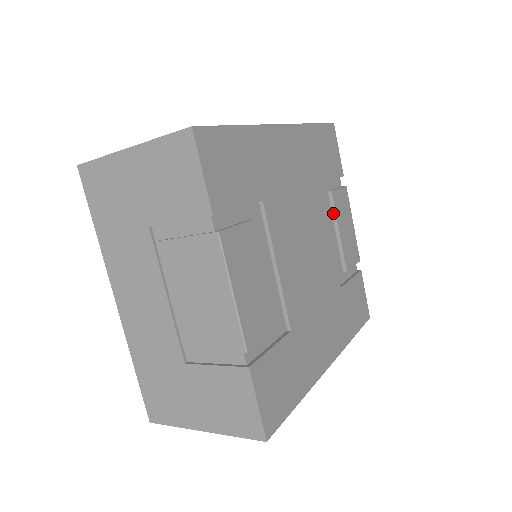
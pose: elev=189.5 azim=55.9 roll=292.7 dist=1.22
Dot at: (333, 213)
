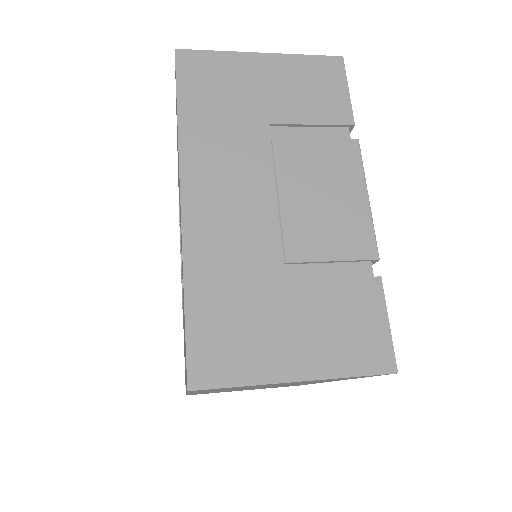
Dot at: occluded
